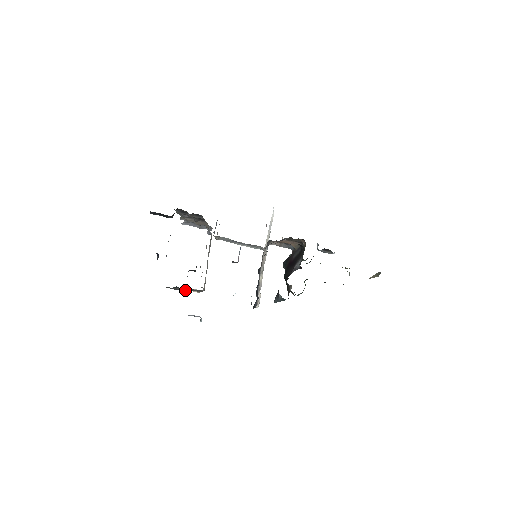
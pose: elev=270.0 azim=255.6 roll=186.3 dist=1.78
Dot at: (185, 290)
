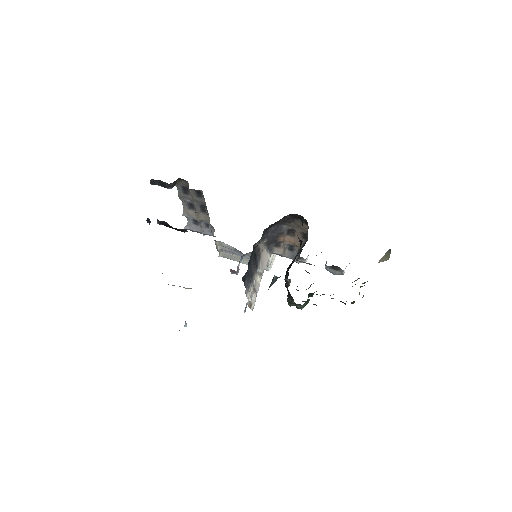
Dot at: occluded
